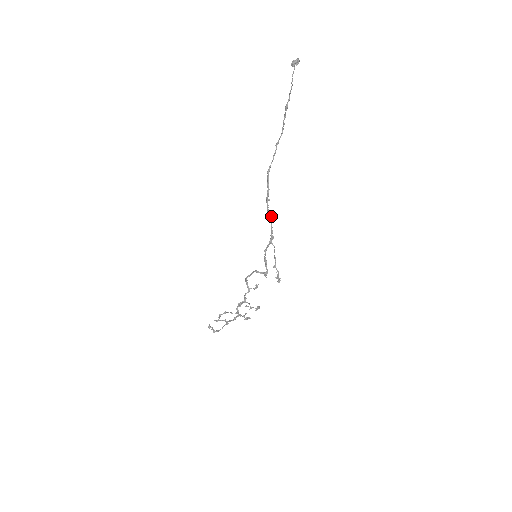
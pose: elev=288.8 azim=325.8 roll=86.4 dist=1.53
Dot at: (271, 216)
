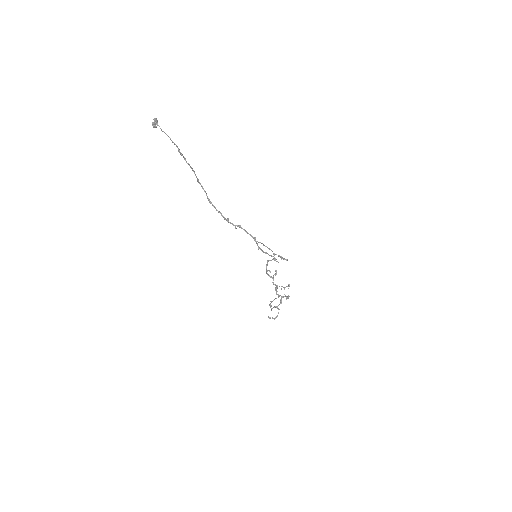
Dot at: (240, 226)
